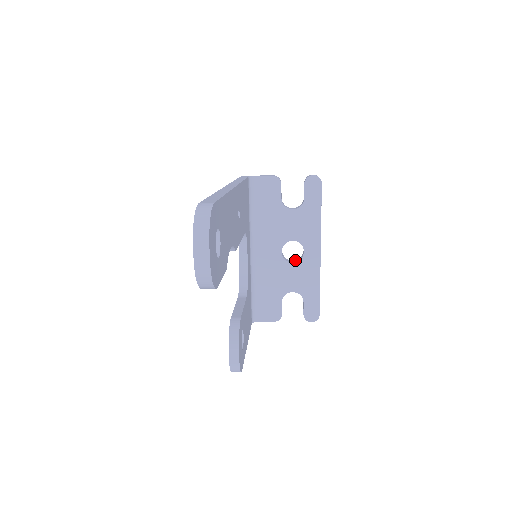
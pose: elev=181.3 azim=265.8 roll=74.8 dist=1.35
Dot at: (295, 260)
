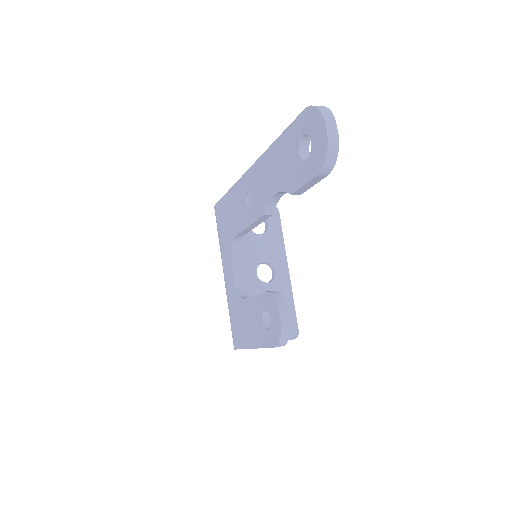
Dot at: occluded
